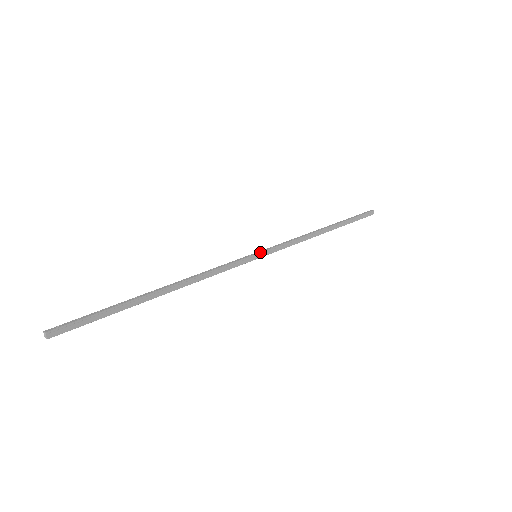
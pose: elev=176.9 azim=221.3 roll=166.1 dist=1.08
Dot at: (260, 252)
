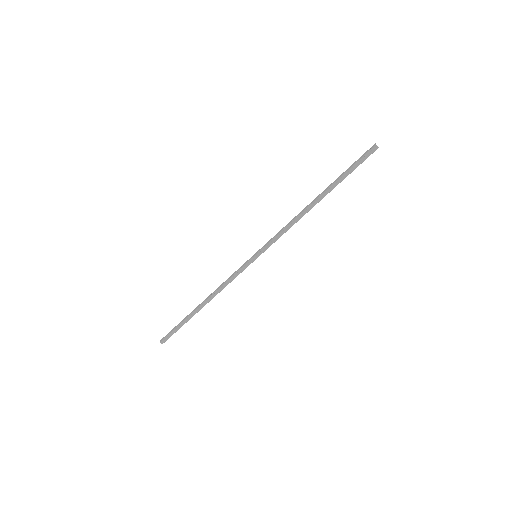
Dot at: (257, 253)
